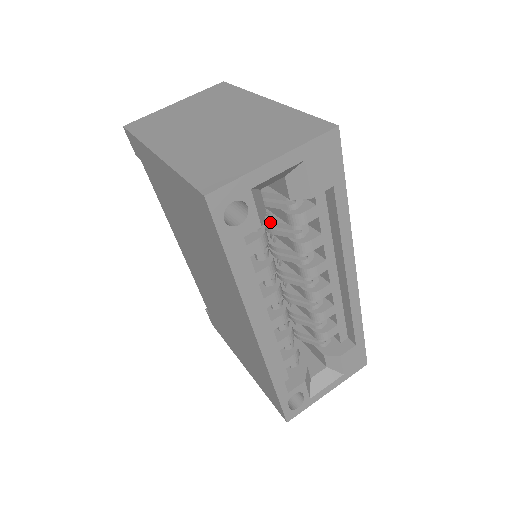
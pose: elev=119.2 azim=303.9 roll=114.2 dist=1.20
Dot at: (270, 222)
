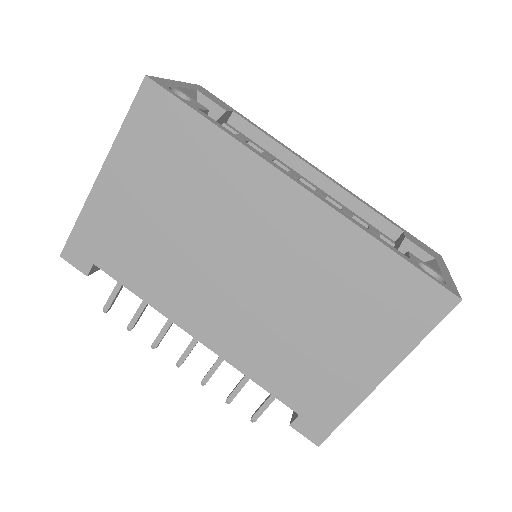
Dot at: occluded
